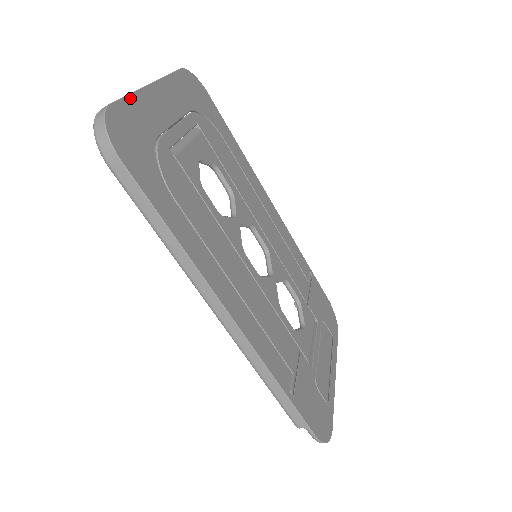
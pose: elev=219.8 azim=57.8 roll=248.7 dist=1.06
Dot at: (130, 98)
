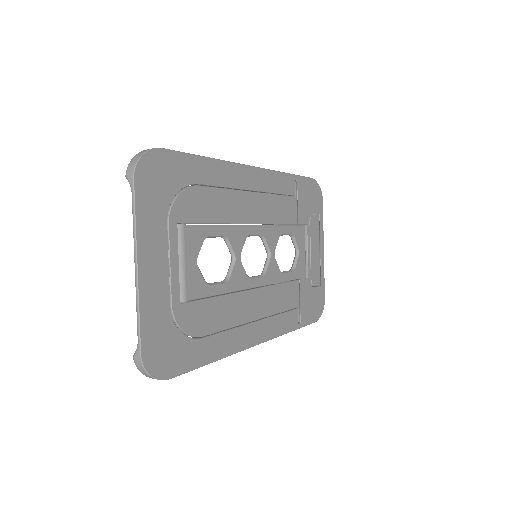
Dot at: (142, 321)
